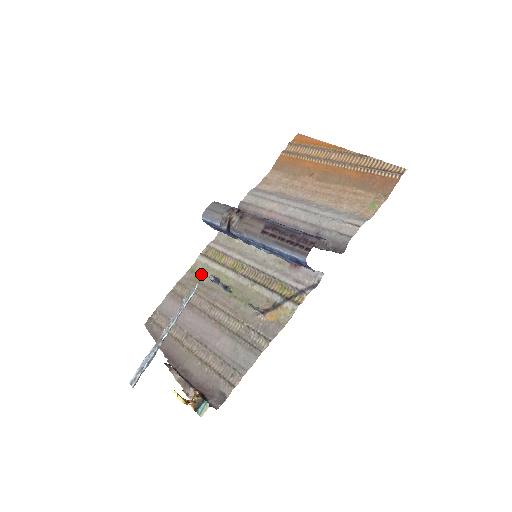
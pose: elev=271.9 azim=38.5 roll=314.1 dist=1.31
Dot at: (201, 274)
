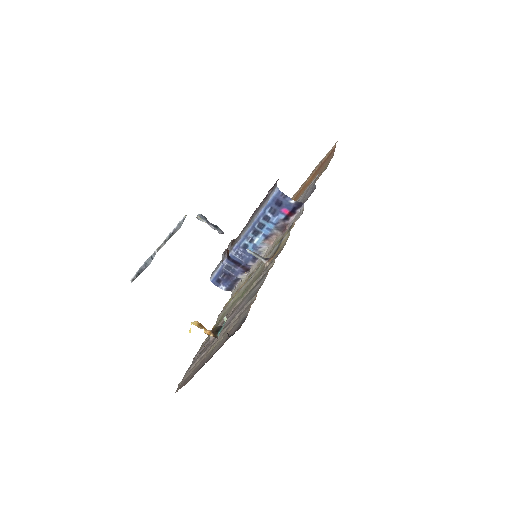
Dot at: (221, 319)
